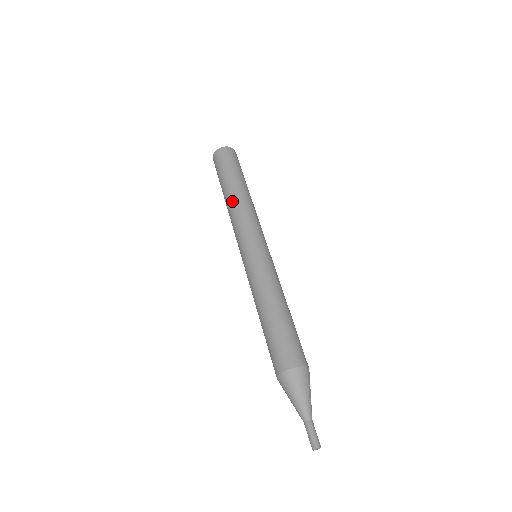
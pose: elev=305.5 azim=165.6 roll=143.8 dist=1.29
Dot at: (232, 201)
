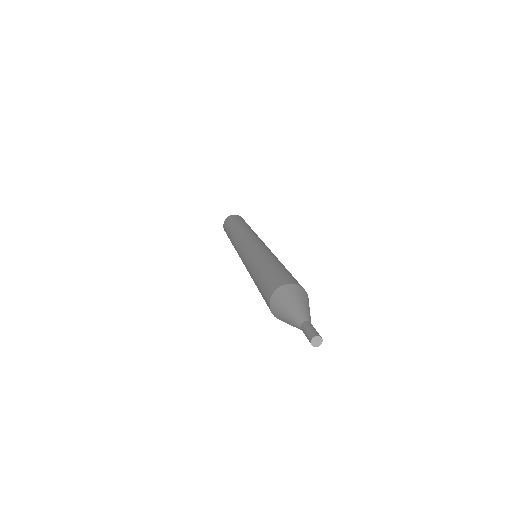
Dot at: (248, 228)
